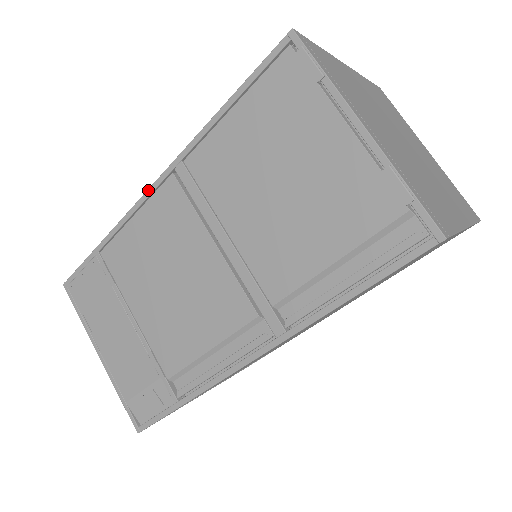
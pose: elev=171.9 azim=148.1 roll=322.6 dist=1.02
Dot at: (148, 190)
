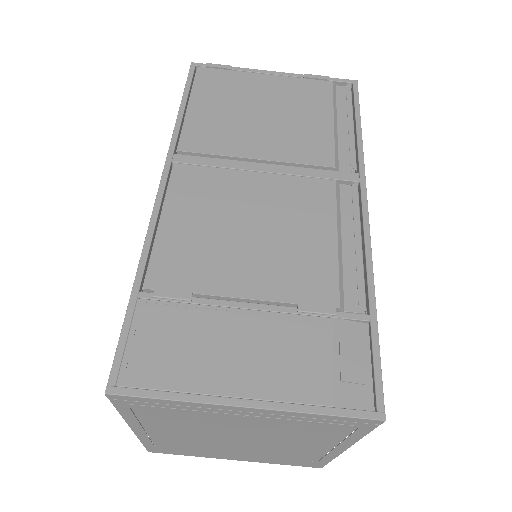
Dot at: (158, 191)
